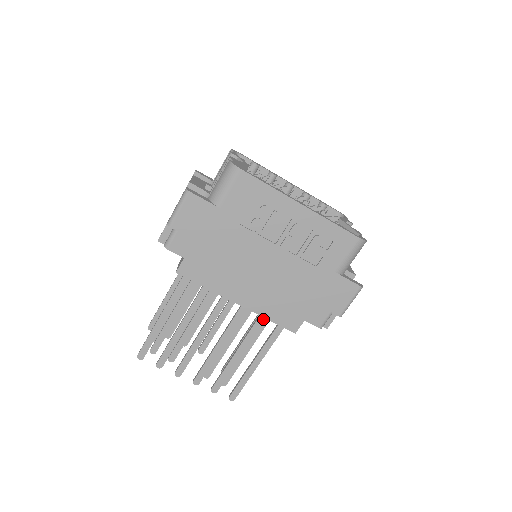
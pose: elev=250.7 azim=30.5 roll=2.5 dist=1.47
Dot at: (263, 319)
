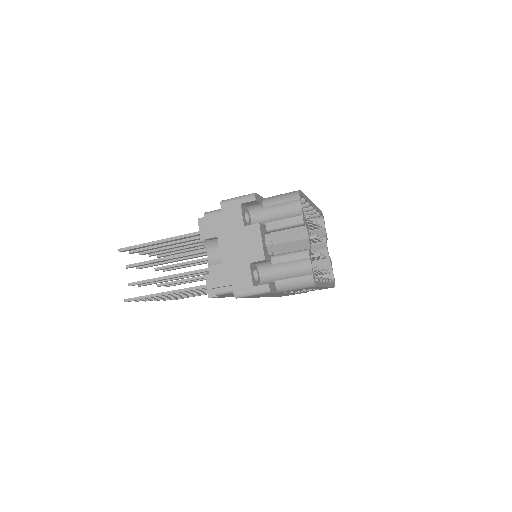
Dot at: occluded
